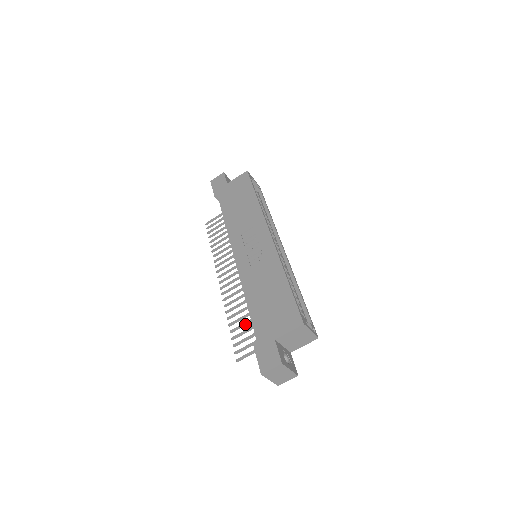
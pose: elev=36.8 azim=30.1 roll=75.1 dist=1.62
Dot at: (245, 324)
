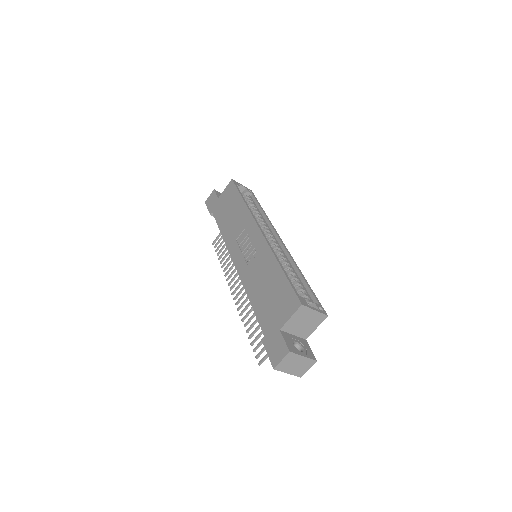
Dot at: occluded
